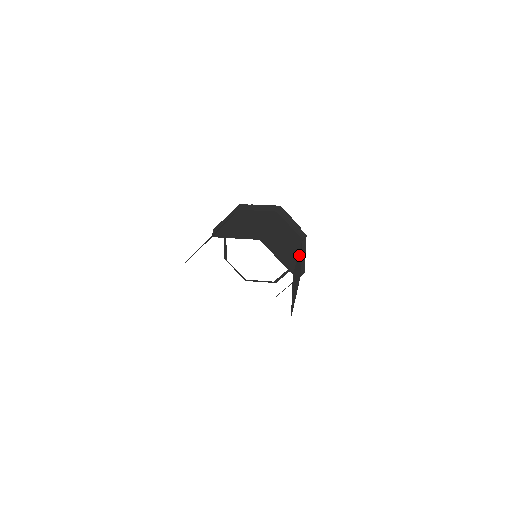
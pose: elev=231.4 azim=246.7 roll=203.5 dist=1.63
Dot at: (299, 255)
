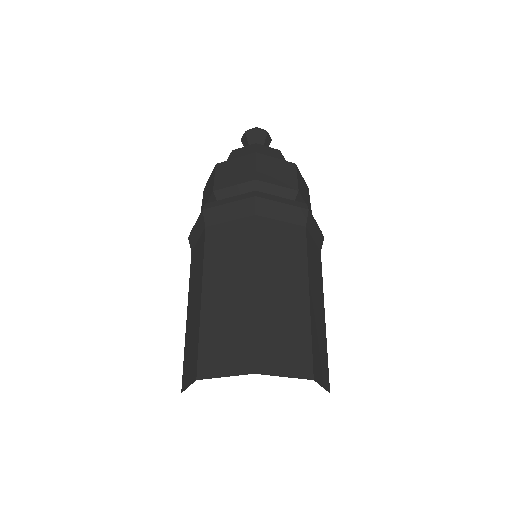
Dot at: occluded
